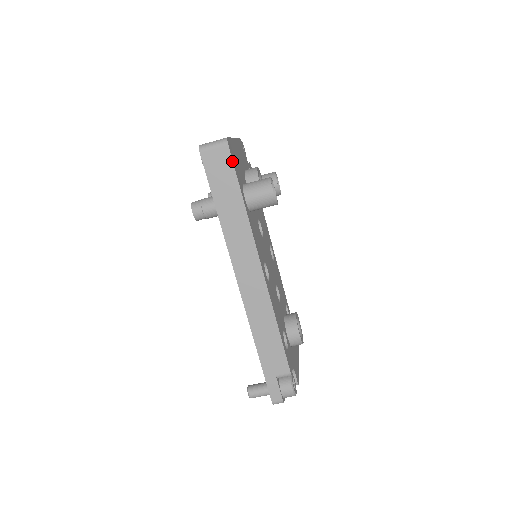
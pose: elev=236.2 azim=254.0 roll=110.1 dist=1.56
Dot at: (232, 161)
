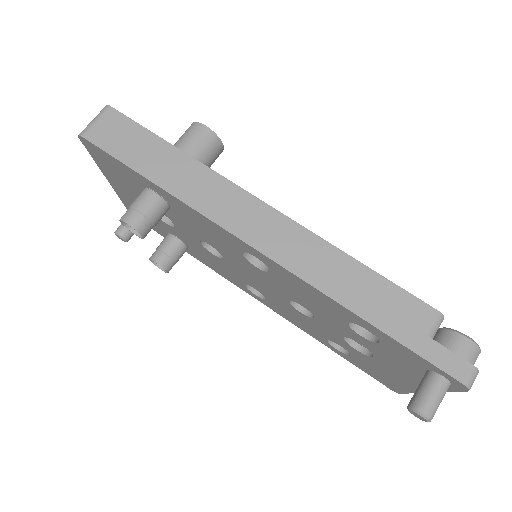
Dot at: (129, 119)
